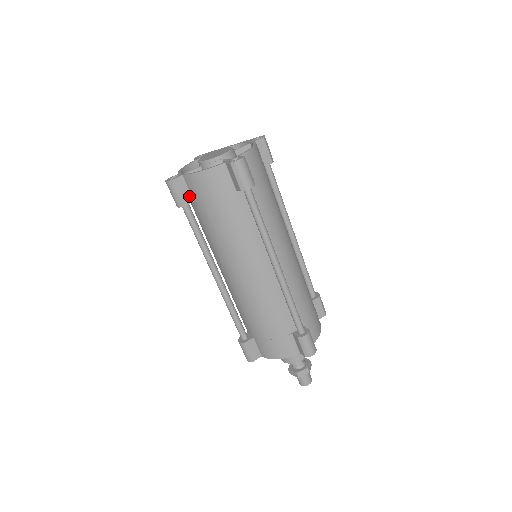
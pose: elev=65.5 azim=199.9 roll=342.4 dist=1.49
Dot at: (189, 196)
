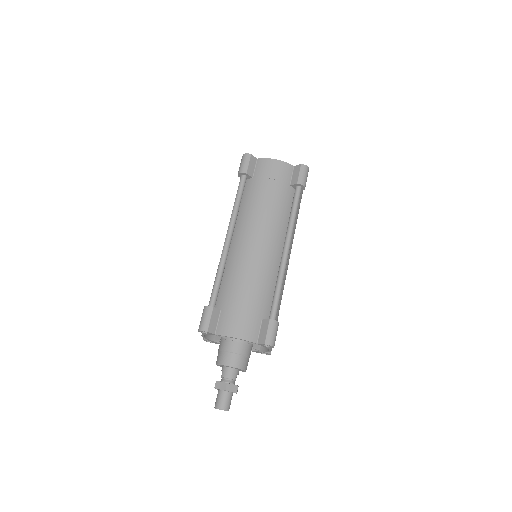
Dot at: (252, 172)
